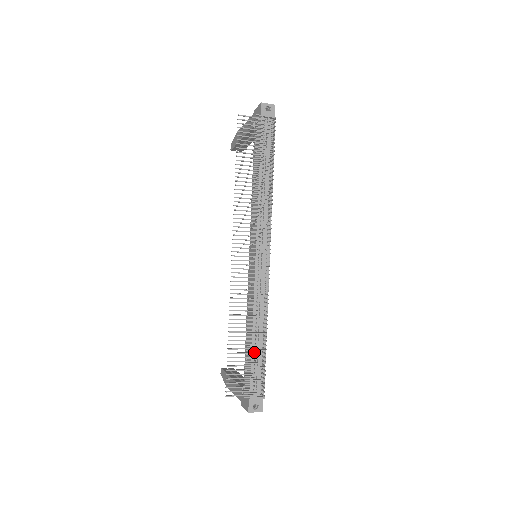
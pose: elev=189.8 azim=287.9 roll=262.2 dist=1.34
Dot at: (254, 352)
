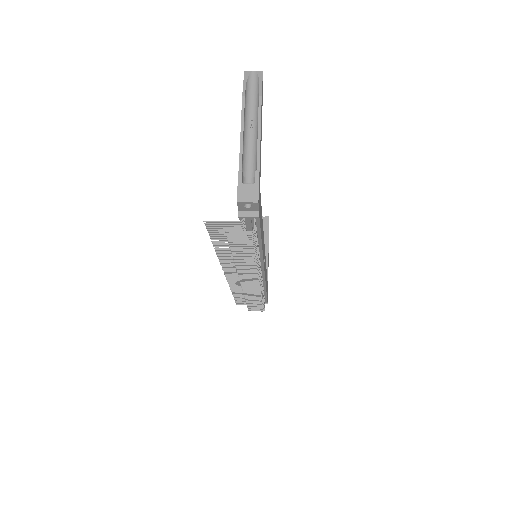
Dot at: occluded
